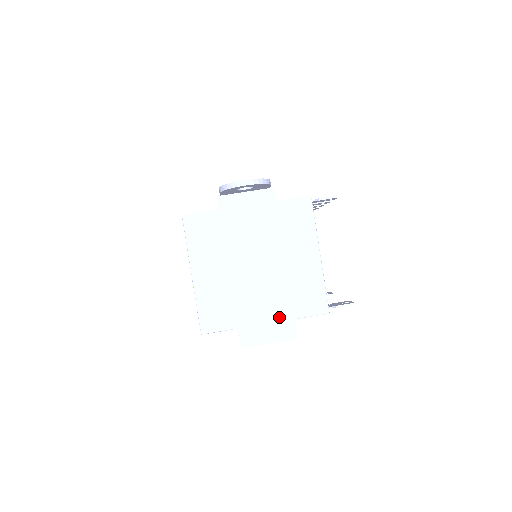
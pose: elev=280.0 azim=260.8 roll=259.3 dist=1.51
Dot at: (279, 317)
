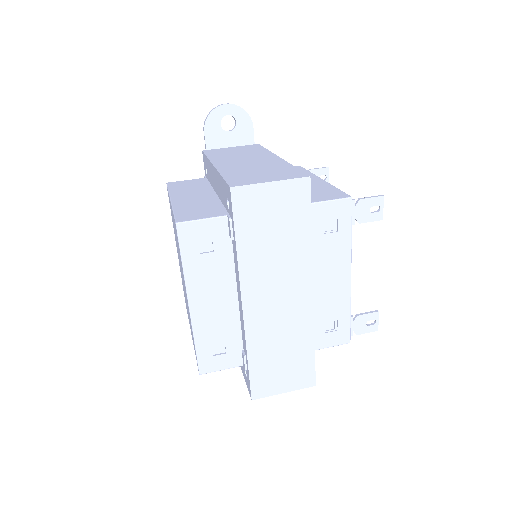
Dot at: (280, 172)
